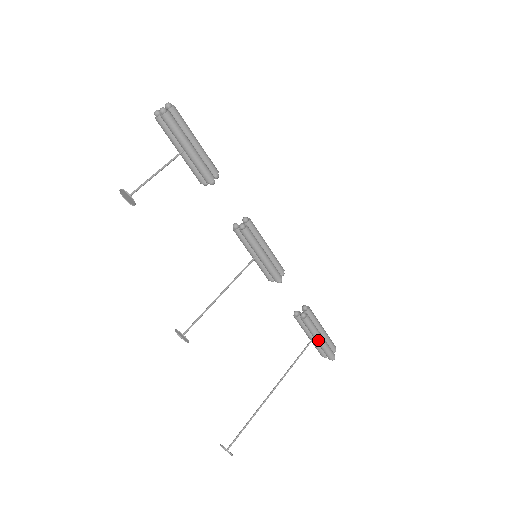
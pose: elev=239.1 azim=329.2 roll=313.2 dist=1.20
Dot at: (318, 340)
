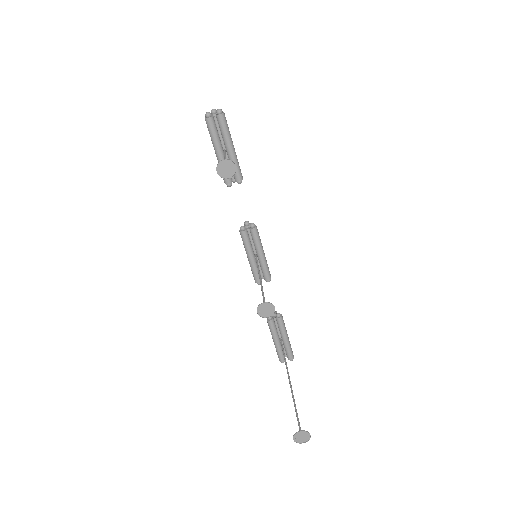
Dot at: (287, 339)
